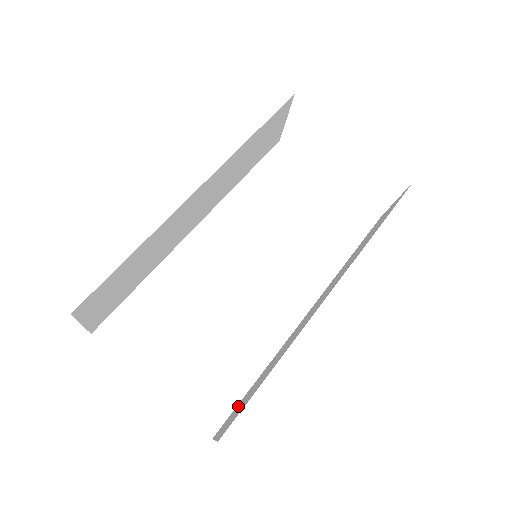
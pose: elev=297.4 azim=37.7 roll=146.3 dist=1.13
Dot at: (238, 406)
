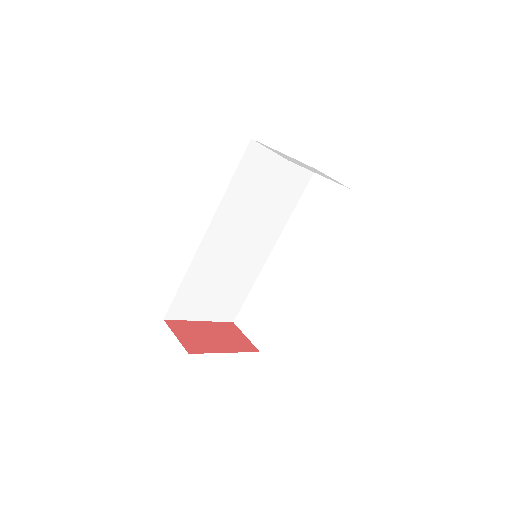
Dot at: (248, 313)
